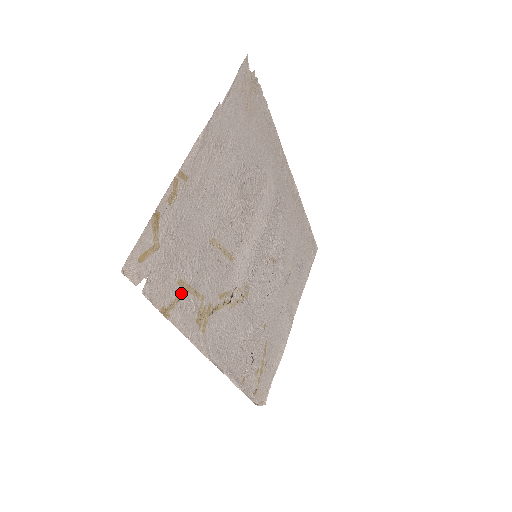
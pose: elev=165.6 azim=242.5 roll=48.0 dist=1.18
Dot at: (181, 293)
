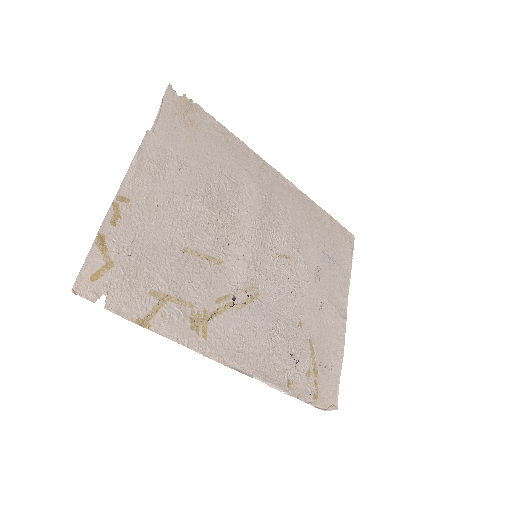
Dot at: (158, 303)
